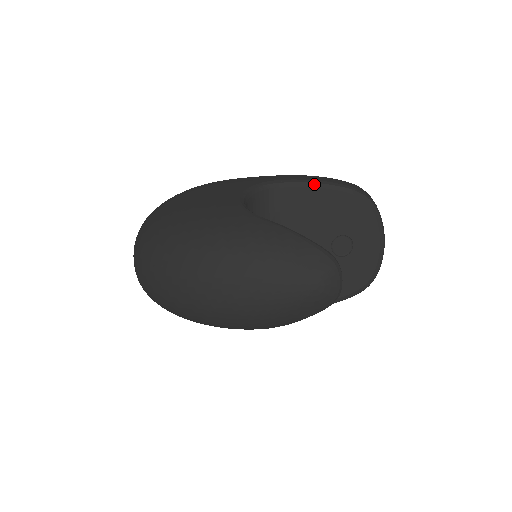
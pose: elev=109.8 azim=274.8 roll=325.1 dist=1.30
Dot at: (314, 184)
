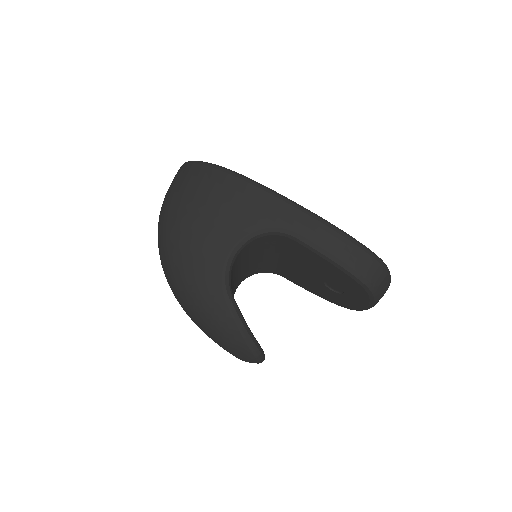
Dot at: (322, 255)
